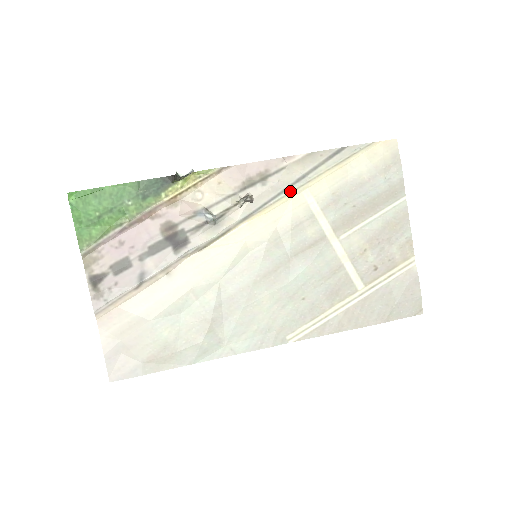
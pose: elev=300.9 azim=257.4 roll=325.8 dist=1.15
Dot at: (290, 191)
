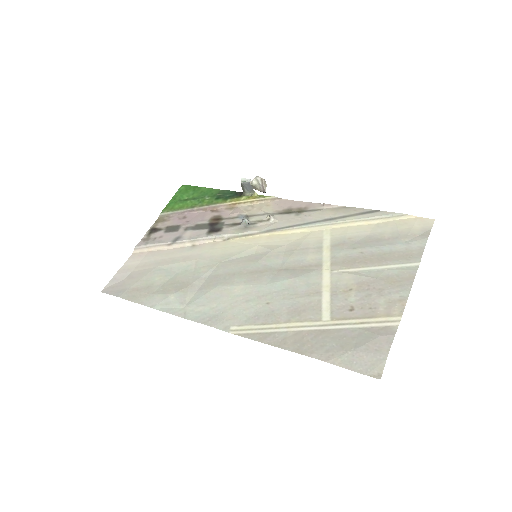
Dot at: (314, 225)
